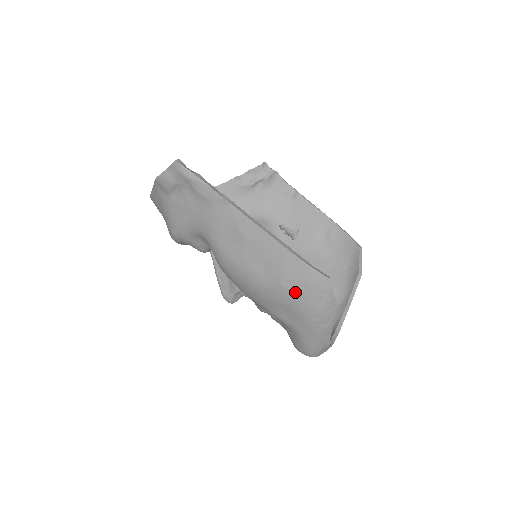
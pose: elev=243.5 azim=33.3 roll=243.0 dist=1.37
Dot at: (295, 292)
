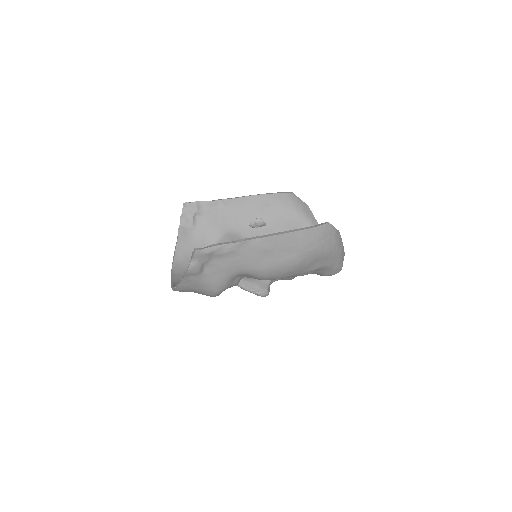
Dot at: (318, 247)
